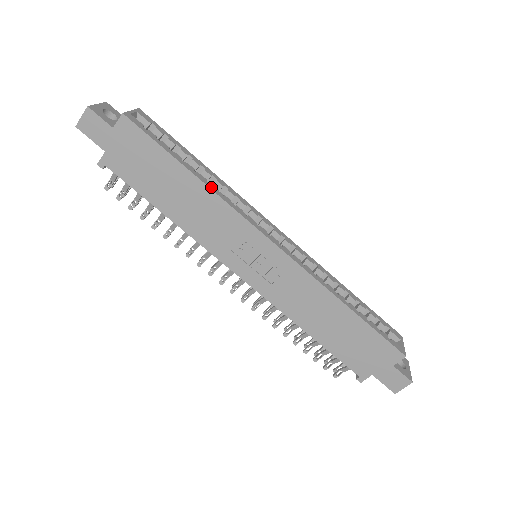
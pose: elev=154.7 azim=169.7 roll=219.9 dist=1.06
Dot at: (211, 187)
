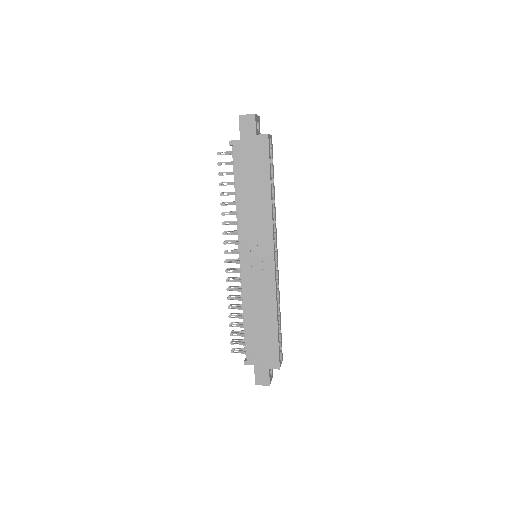
Dot at: (272, 205)
